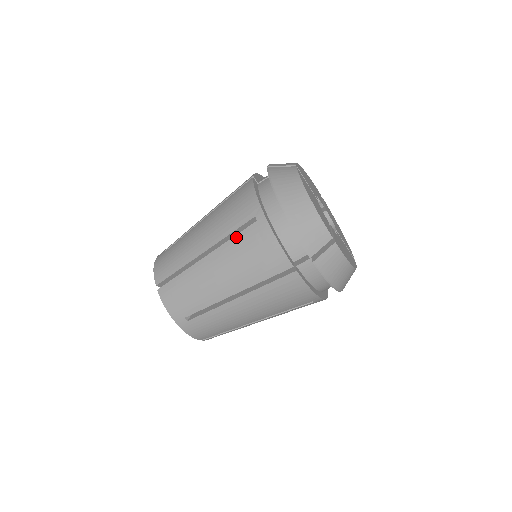
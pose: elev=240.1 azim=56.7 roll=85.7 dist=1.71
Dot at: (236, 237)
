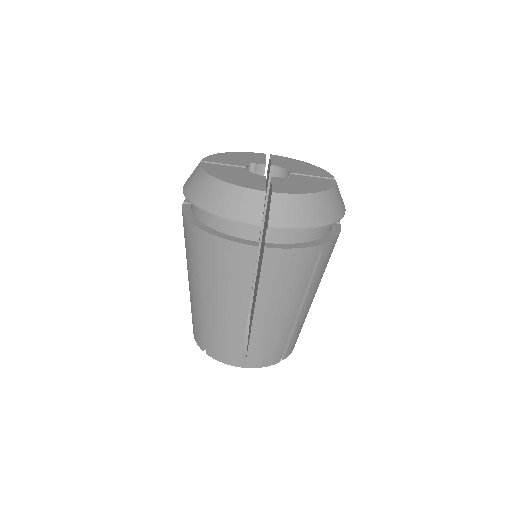
Dot at: (203, 265)
